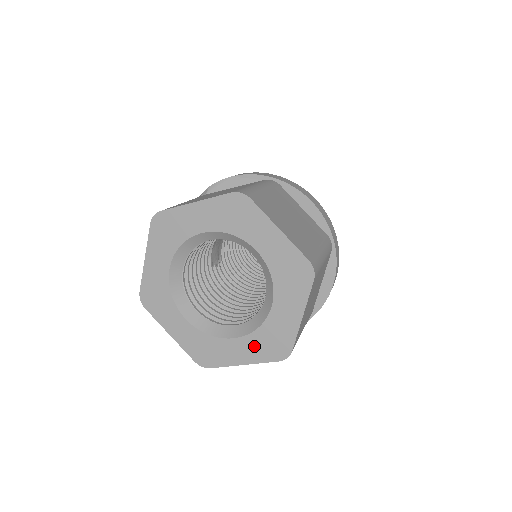
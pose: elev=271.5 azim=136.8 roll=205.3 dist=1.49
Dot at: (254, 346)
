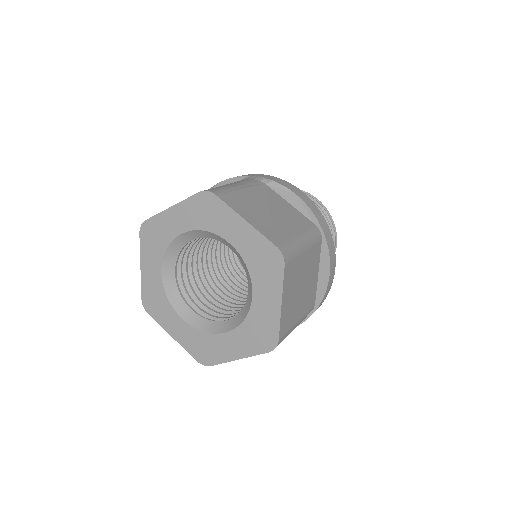
Dot at: (190, 337)
